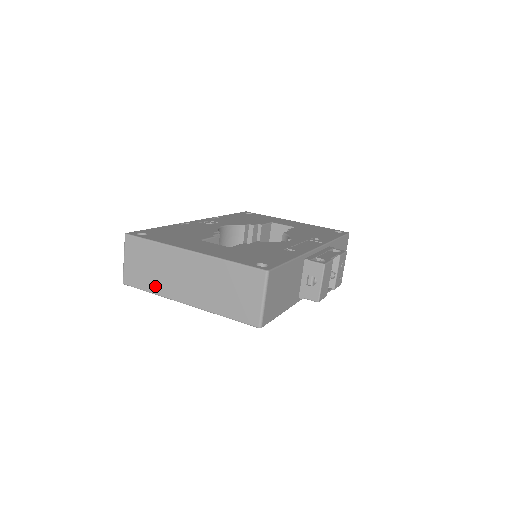
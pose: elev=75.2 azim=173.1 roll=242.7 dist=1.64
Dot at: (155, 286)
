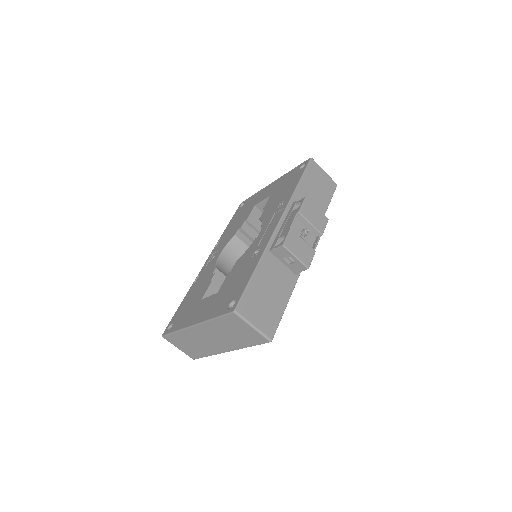
Dot at: (205, 352)
